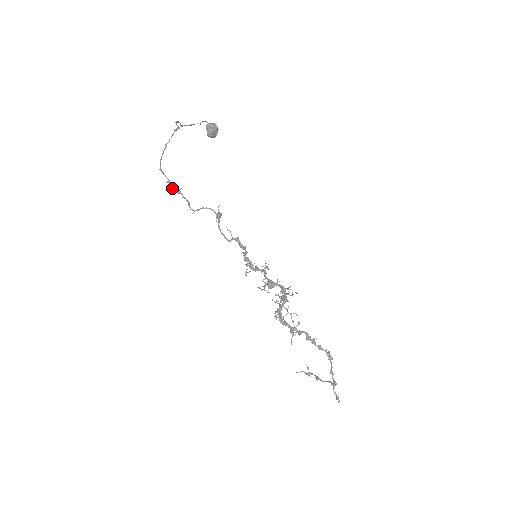
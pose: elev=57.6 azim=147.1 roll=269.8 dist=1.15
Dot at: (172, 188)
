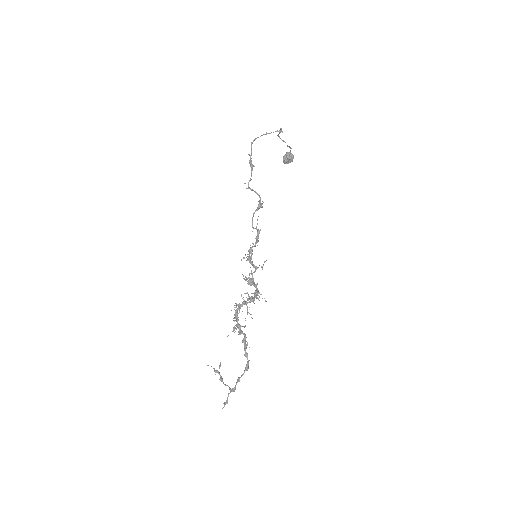
Dot at: (249, 161)
